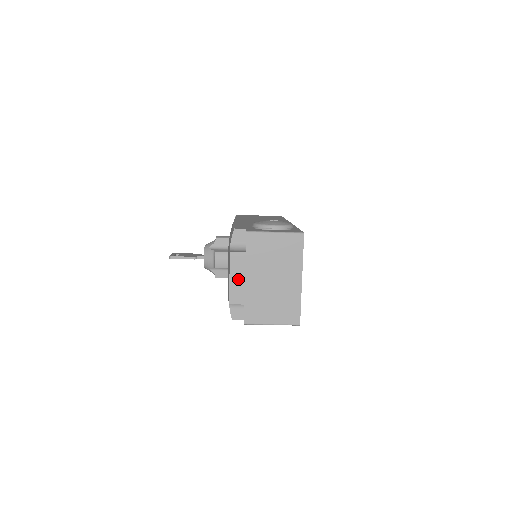
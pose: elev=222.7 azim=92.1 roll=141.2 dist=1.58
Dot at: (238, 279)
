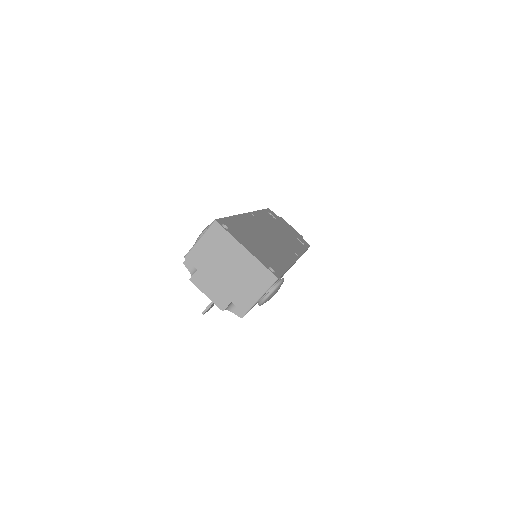
Dot at: (211, 291)
